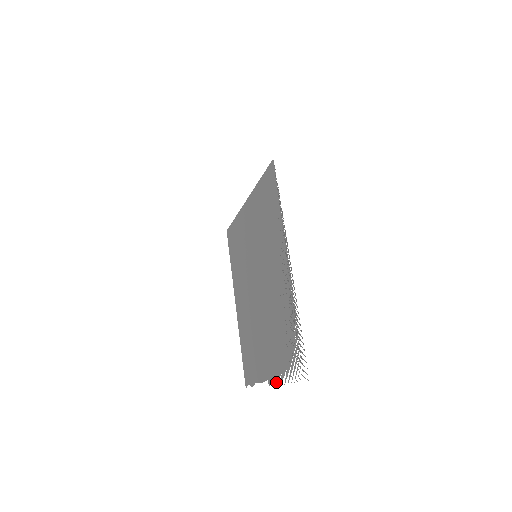
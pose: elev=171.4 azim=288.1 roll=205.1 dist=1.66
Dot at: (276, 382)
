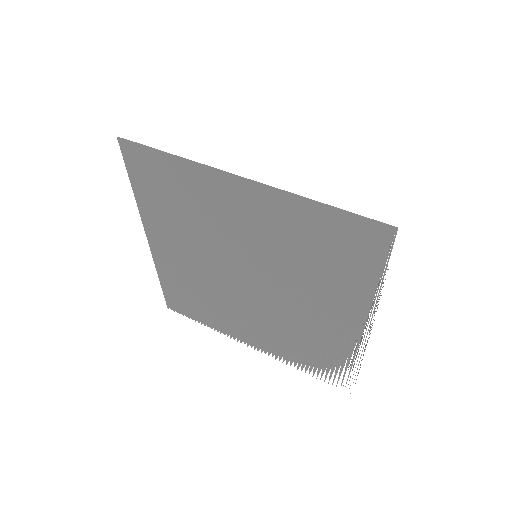
Dot at: occluded
